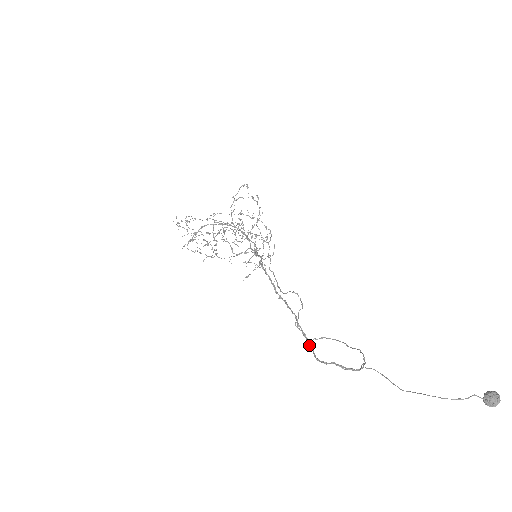
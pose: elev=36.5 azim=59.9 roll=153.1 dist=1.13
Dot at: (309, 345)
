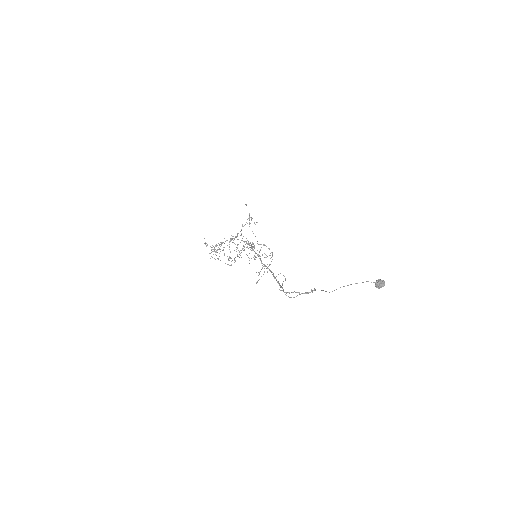
Dot at: (280, 286)
